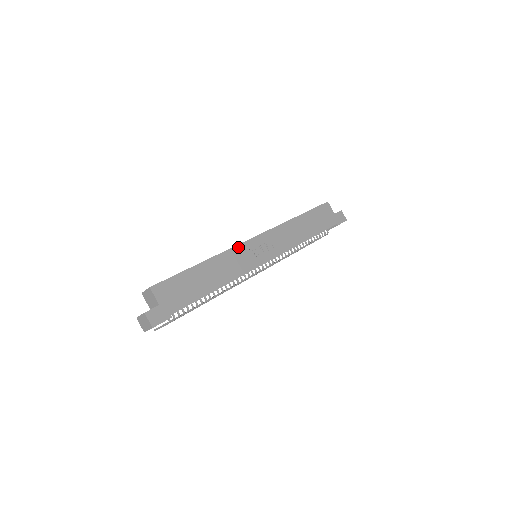
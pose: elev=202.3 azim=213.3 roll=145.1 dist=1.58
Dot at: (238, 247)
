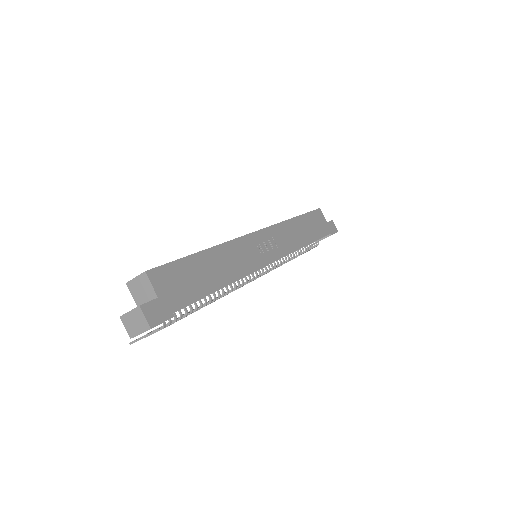
Dot at: (242, 239)
